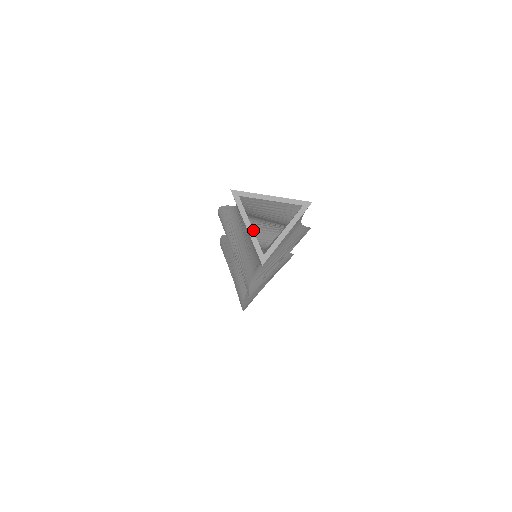
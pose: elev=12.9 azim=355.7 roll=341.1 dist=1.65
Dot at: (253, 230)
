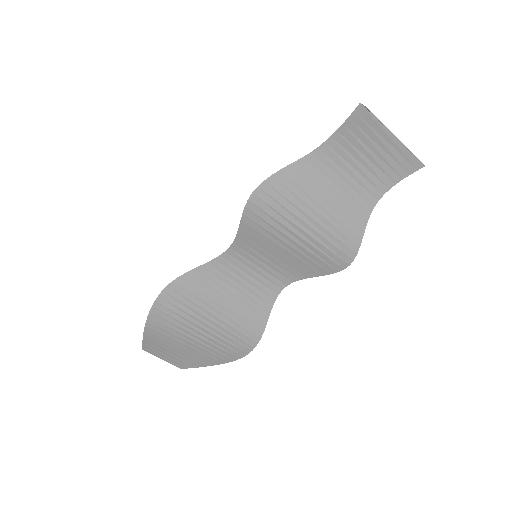
Dot at: occluded
